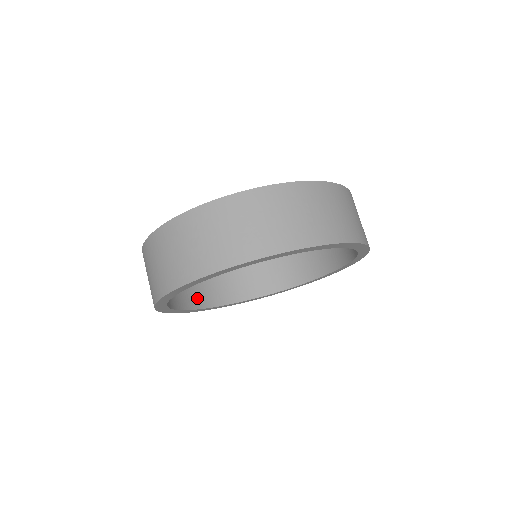
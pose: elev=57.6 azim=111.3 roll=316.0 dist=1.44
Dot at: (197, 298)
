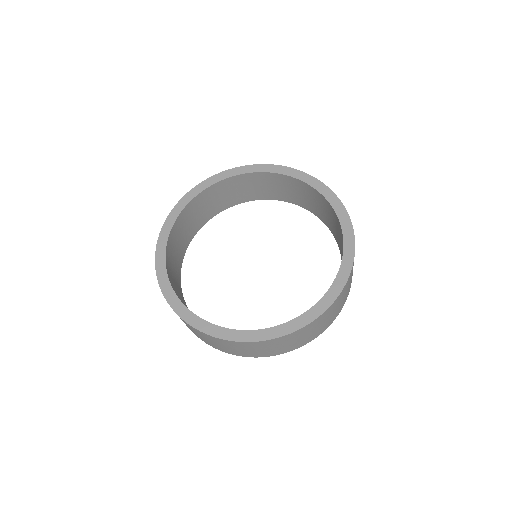
Dot at: (189, 235)
